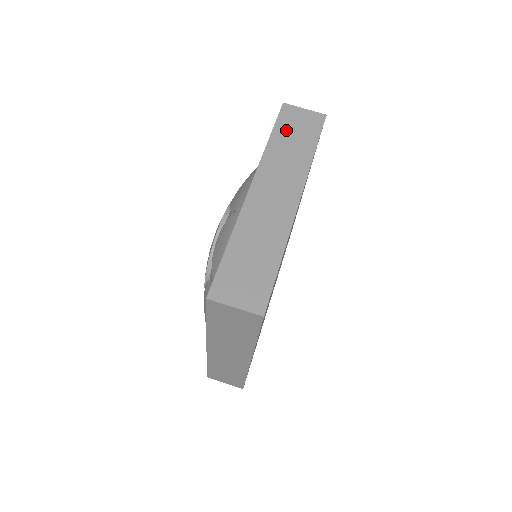
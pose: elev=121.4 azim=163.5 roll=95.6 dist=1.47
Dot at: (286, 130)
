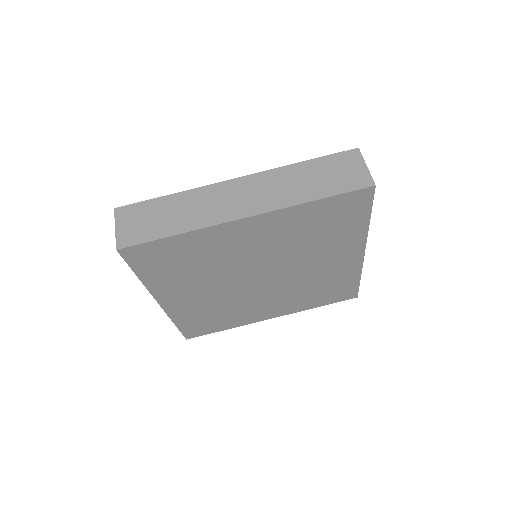
Dot at: (324, 167)
